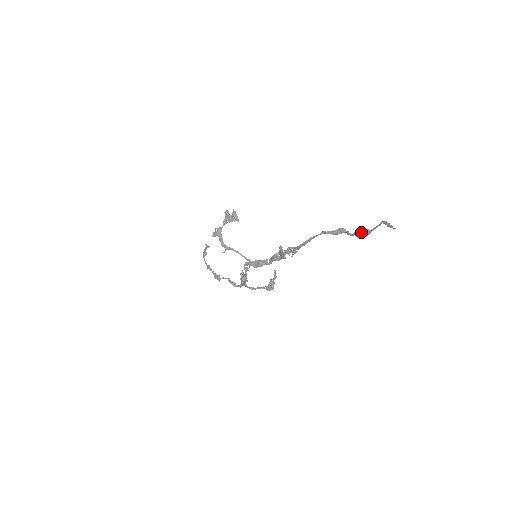
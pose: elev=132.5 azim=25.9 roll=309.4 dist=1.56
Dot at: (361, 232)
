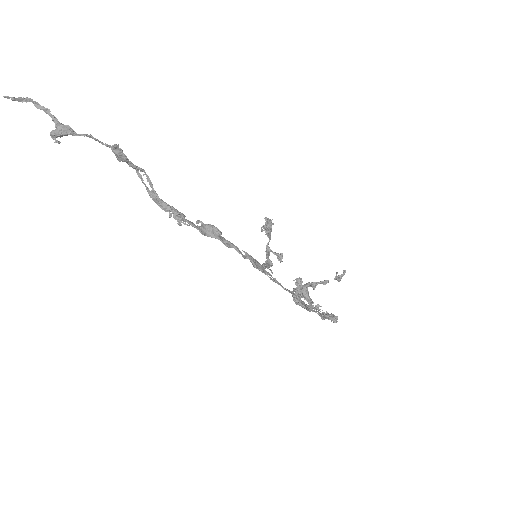
Dot at: (51, 134)
